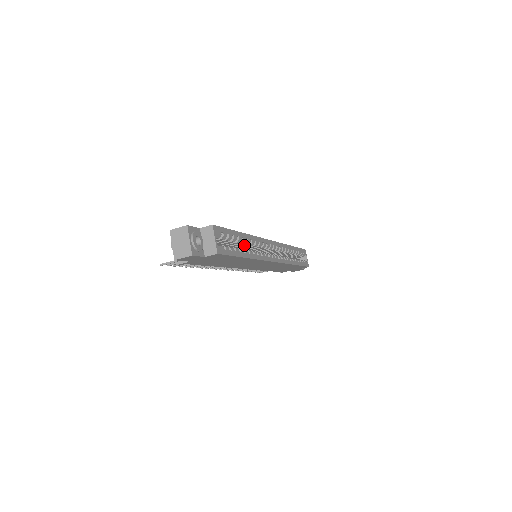
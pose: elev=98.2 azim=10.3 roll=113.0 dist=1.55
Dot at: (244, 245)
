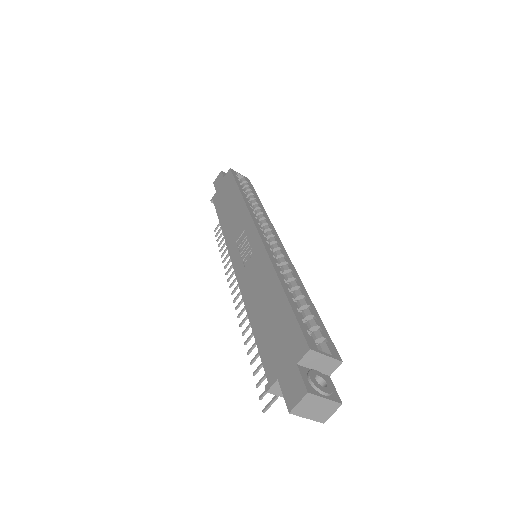
Dot at: occluded
